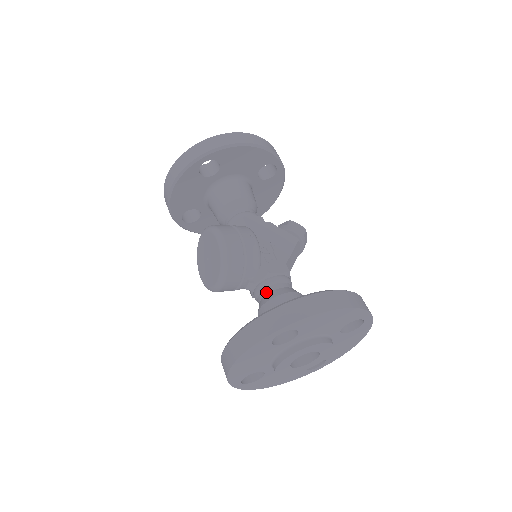
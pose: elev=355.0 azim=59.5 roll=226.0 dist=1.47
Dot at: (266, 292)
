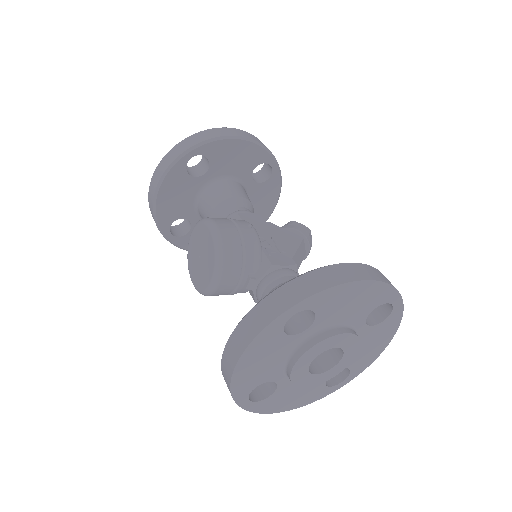
Dot at: (271, 287)
